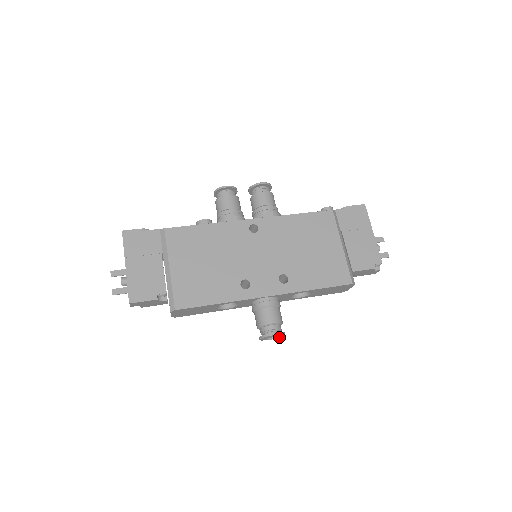
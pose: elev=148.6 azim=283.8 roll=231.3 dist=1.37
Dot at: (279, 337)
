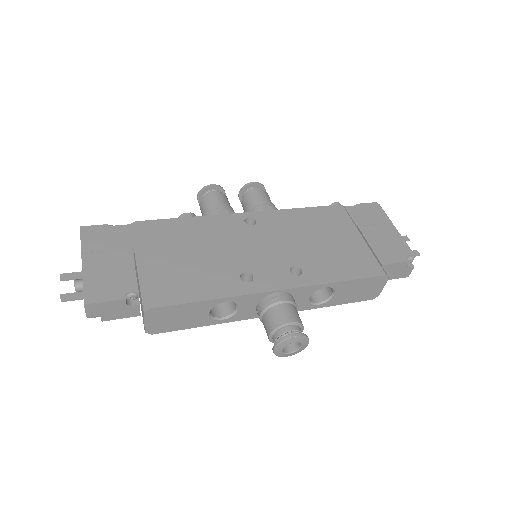
Dot at: (301, 348)
